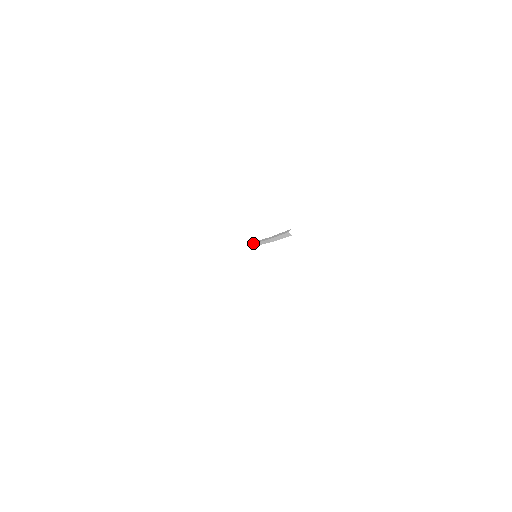
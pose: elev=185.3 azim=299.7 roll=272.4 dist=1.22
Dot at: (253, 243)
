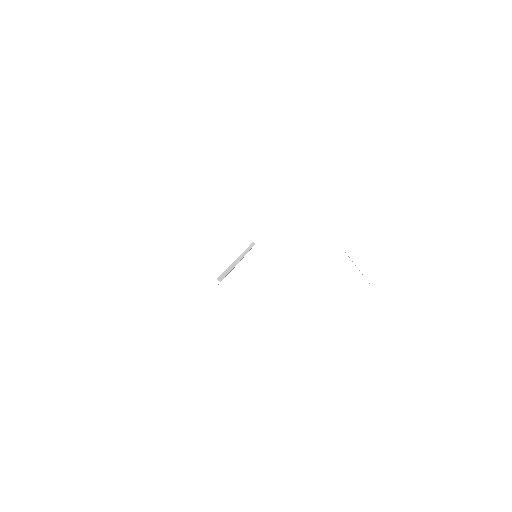
Dot at: (249, 246)
